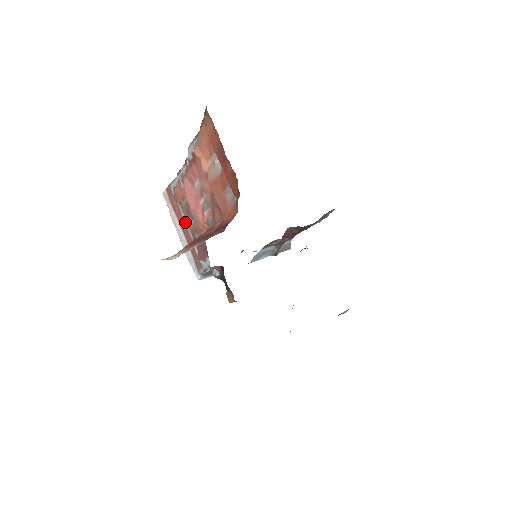
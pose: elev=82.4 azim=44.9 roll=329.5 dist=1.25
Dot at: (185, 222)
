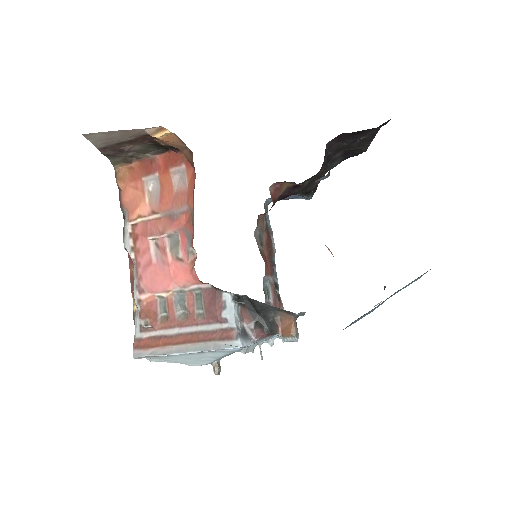
Dot at: (176, 333)
